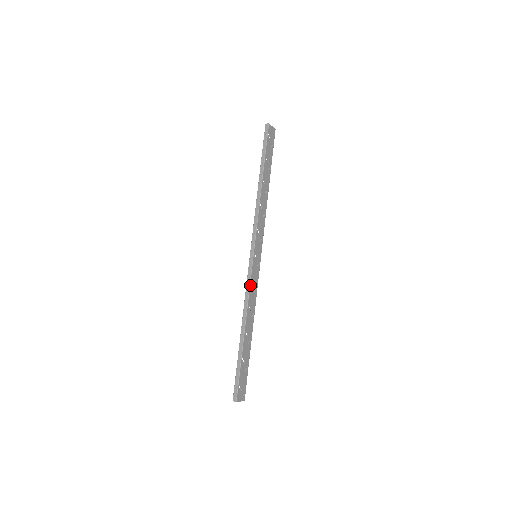
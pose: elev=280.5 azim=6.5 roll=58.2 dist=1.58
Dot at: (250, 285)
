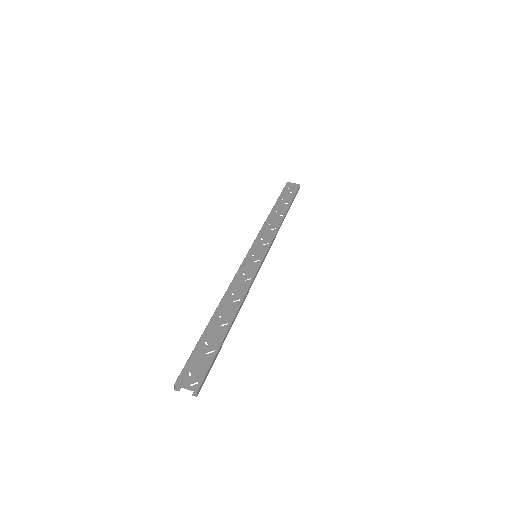
Dot at: (236, 274)
